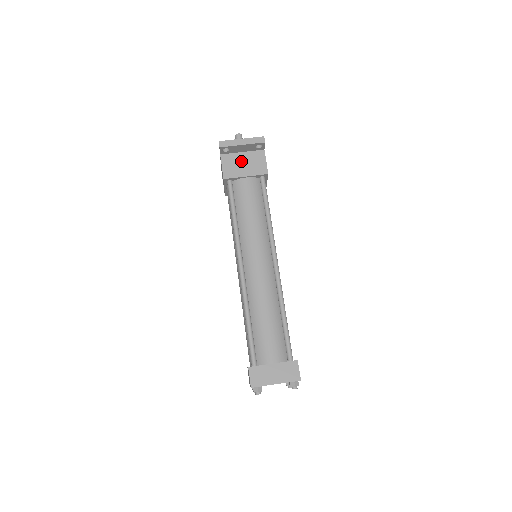
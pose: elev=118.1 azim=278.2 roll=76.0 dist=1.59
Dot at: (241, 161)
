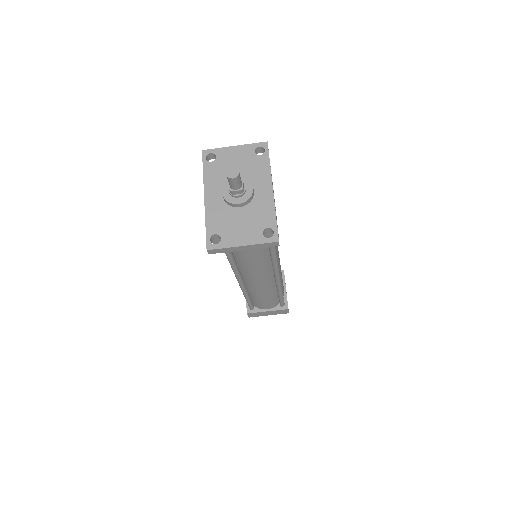
Dot at: occluded
